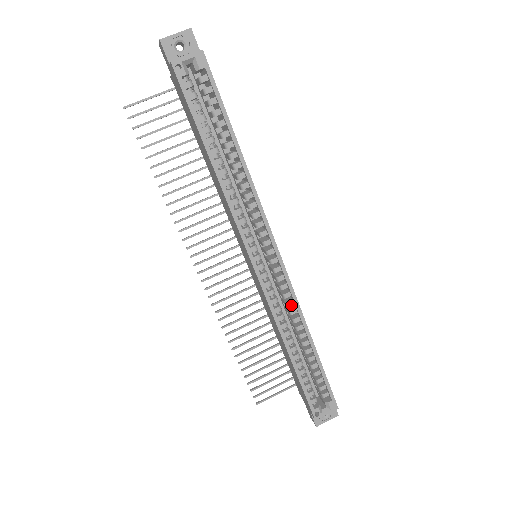
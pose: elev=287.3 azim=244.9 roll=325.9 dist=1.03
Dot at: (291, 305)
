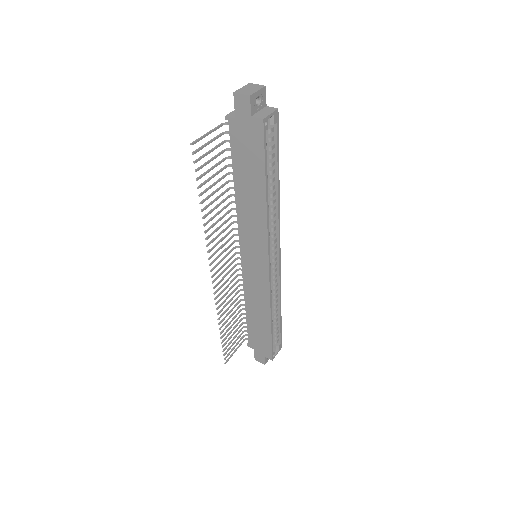
Dot at: (276, 287)
